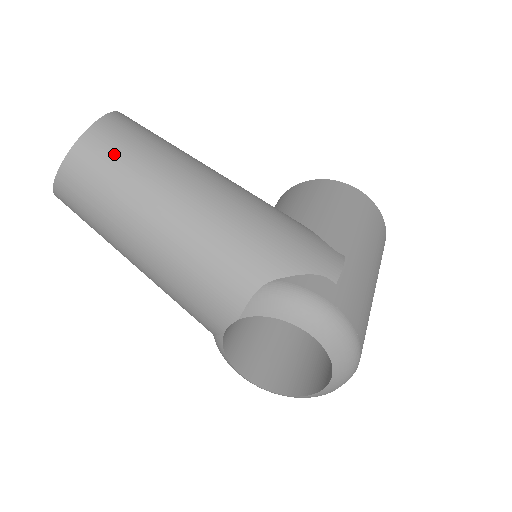
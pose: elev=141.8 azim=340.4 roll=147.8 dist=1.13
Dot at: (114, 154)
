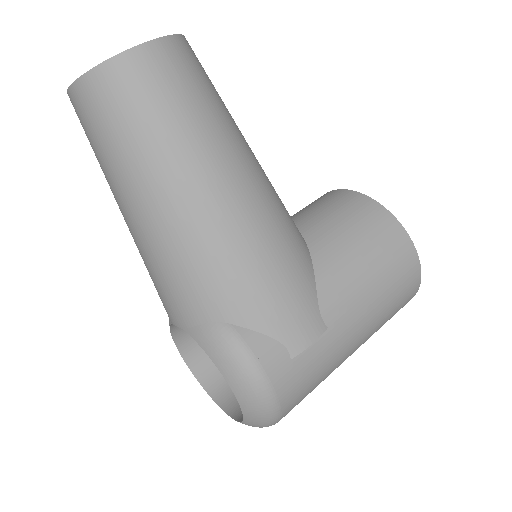
Dot at: (132, 103)
